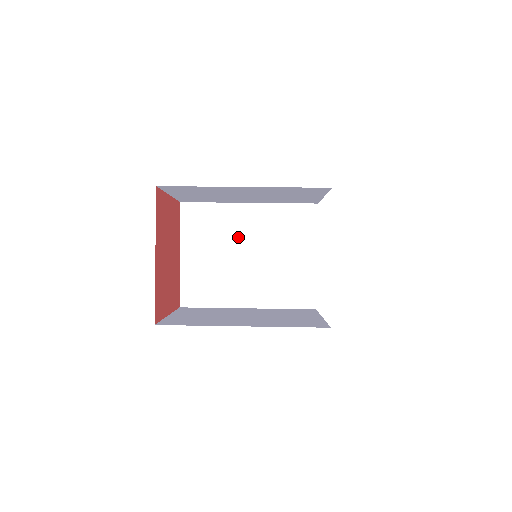
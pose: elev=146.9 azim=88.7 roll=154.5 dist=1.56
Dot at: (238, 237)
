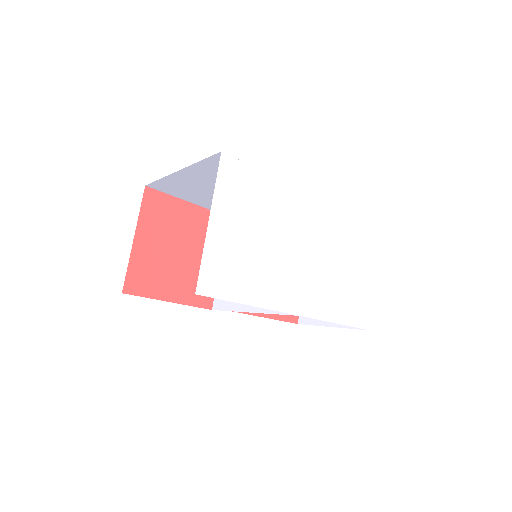
Dot at: occluded
